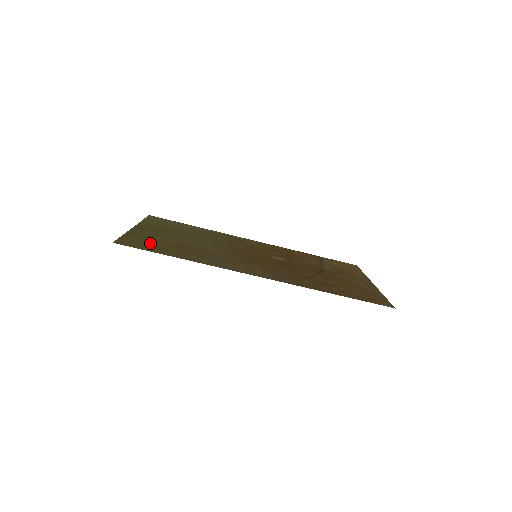
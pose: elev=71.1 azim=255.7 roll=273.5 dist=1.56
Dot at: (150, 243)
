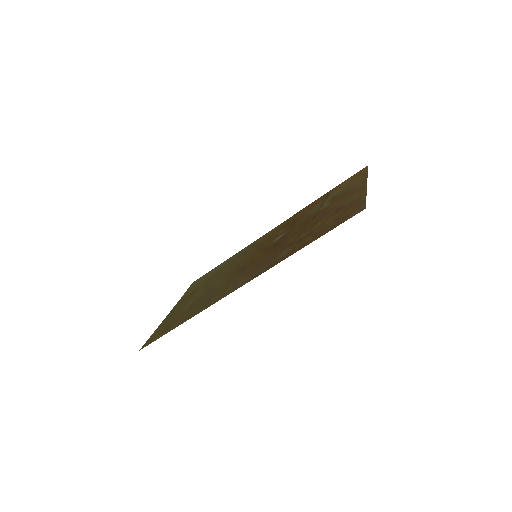
Dot at: (168, 324)
